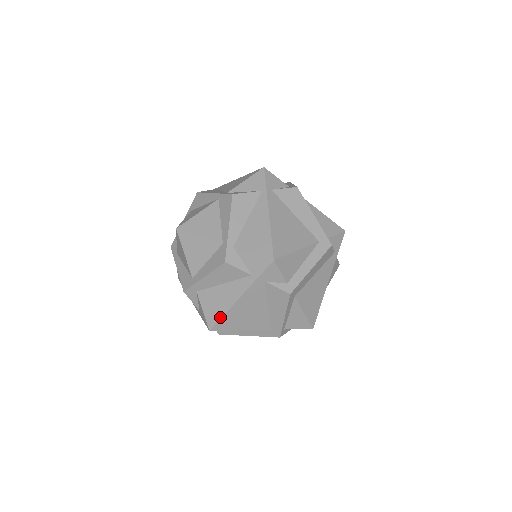
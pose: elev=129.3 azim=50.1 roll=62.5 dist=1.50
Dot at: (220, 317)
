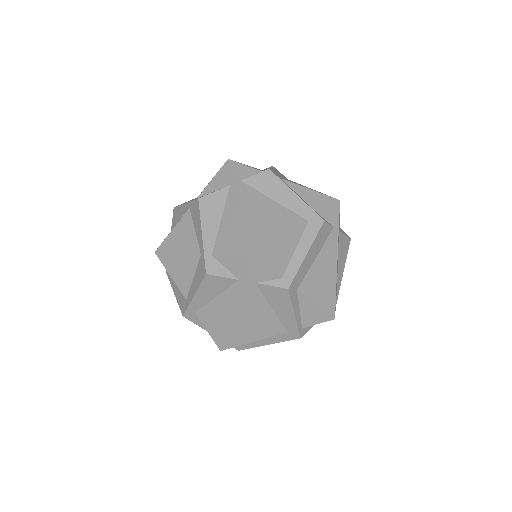
Dot at: (225, 334)
